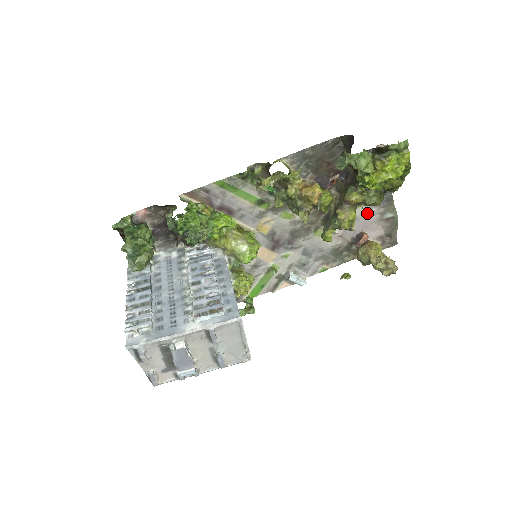
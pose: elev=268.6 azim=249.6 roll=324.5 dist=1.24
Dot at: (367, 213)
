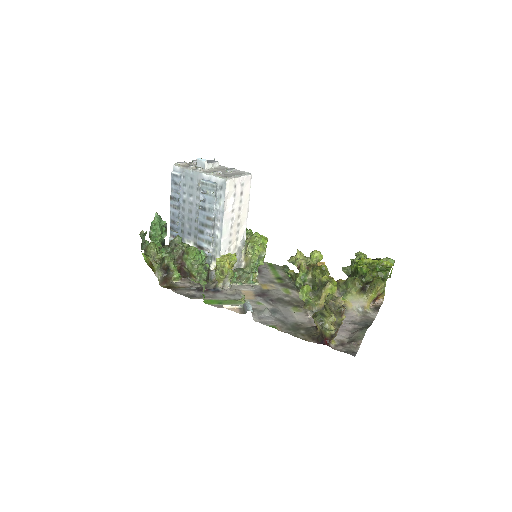
Dot at: (343, 322)
